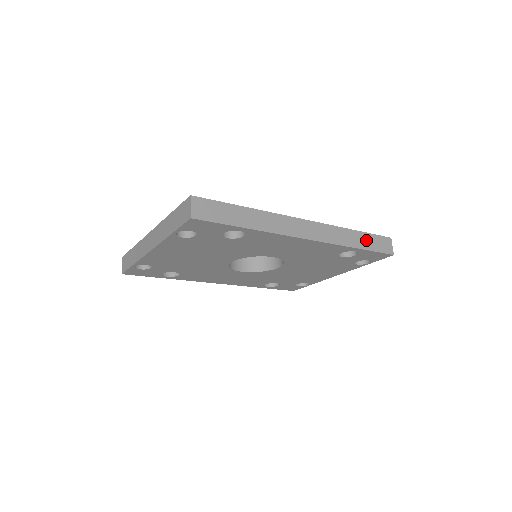
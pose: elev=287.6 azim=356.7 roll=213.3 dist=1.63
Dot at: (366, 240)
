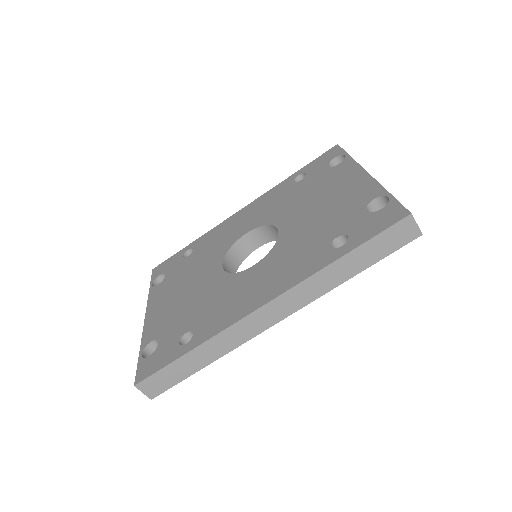
Dot at: (364, 255)
